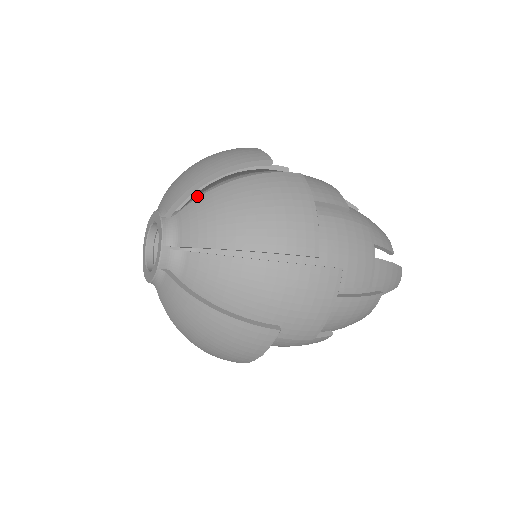
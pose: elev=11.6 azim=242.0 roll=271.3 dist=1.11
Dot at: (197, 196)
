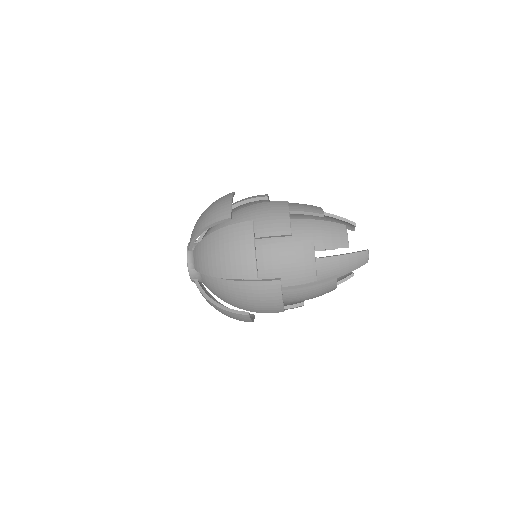
Dot at: (208, 232)
